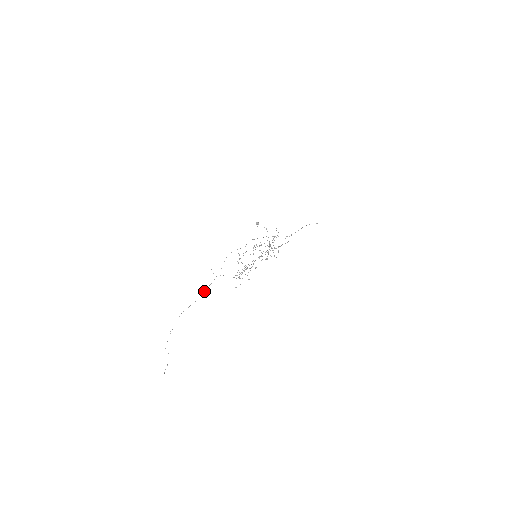
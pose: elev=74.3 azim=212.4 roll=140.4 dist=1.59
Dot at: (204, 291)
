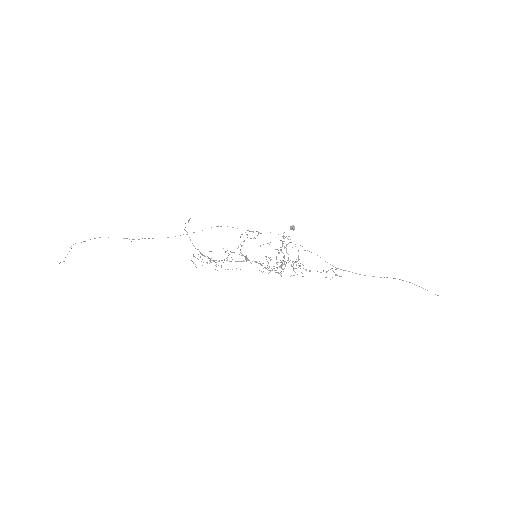
Dot at: occluded
